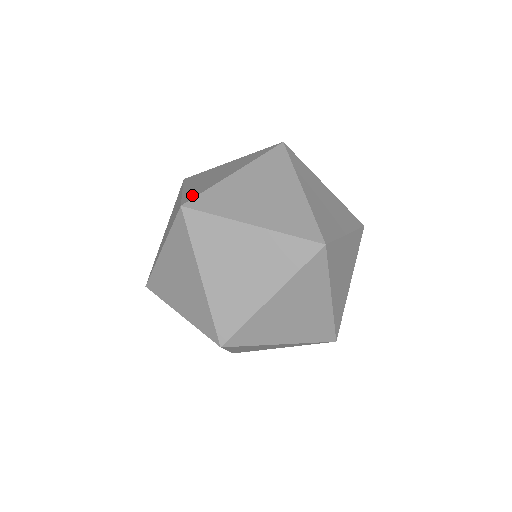
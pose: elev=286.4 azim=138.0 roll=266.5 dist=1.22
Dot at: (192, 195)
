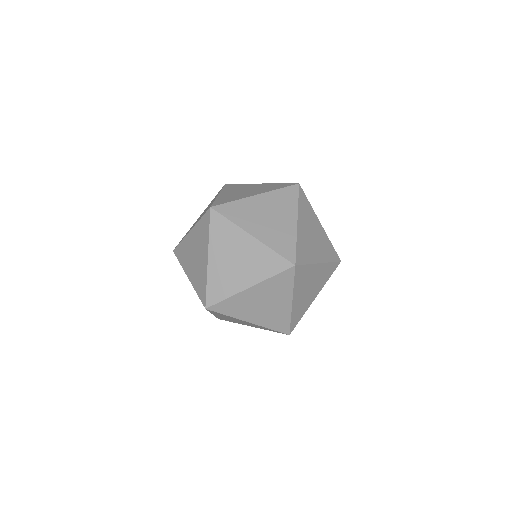
Dot at: occluded
